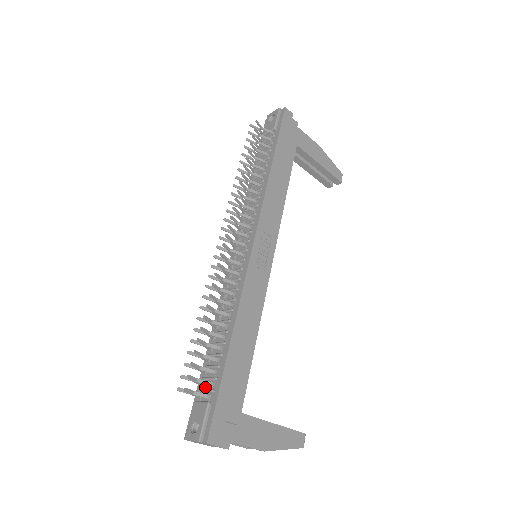
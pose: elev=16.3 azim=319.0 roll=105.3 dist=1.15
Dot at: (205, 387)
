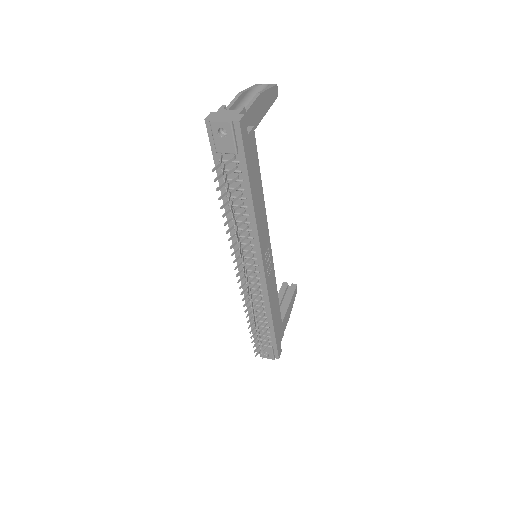
Dot at: (261, 338)
